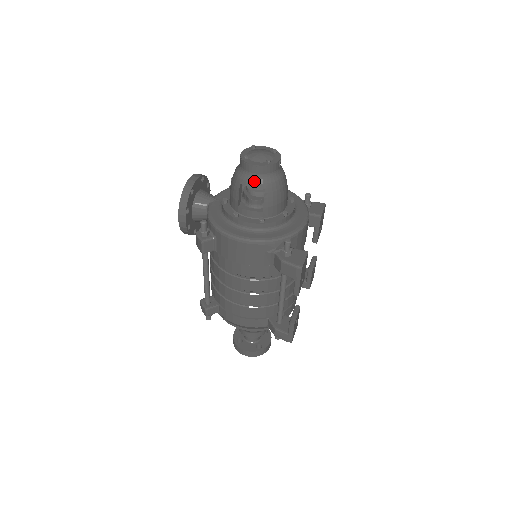
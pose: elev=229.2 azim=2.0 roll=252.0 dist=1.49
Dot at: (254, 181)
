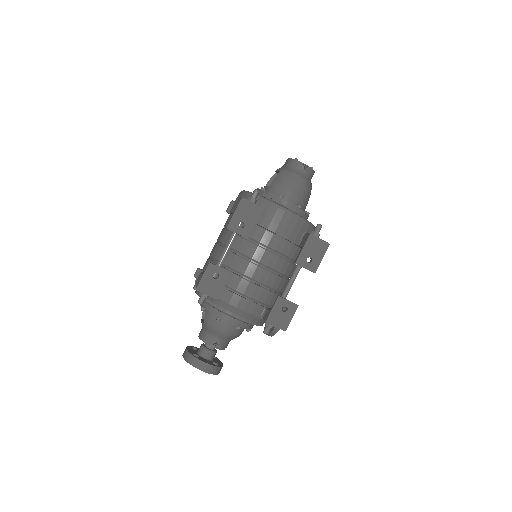
Dot at: (281, 168)
